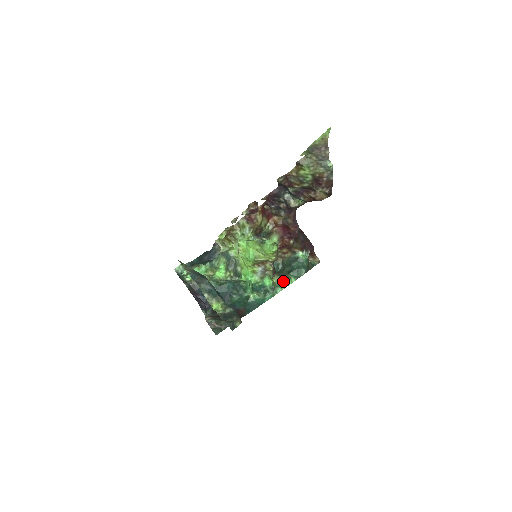
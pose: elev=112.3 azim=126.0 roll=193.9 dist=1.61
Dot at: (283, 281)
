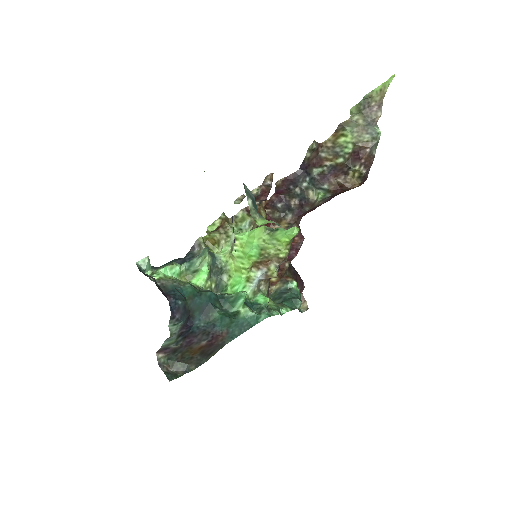
Dot at: (278, 306)
